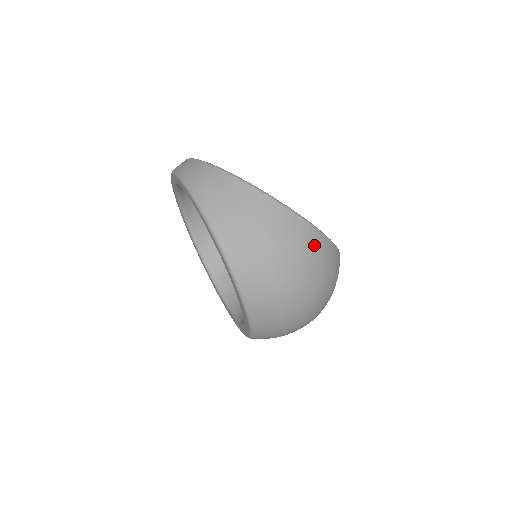
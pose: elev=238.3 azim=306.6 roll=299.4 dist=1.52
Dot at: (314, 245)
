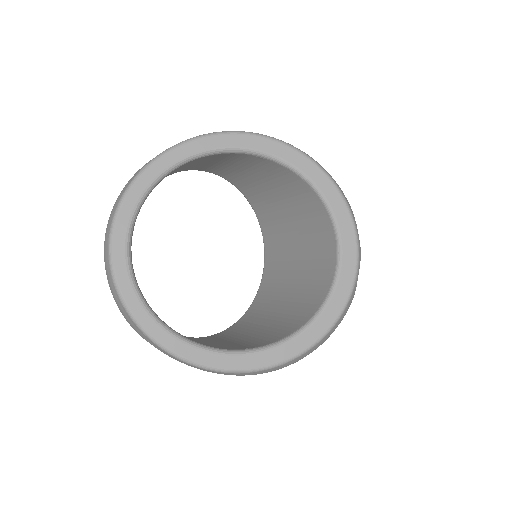
Dot at: (269, 371)
